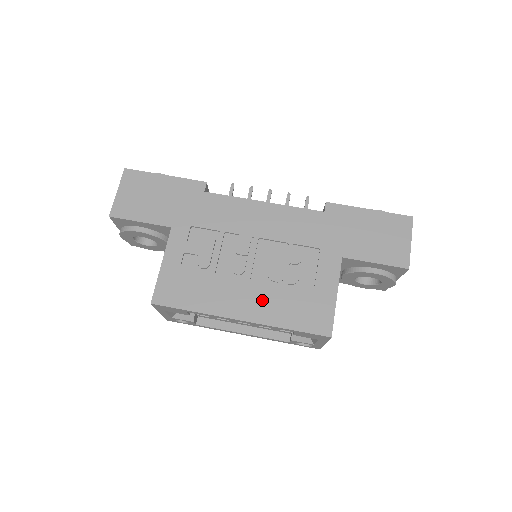
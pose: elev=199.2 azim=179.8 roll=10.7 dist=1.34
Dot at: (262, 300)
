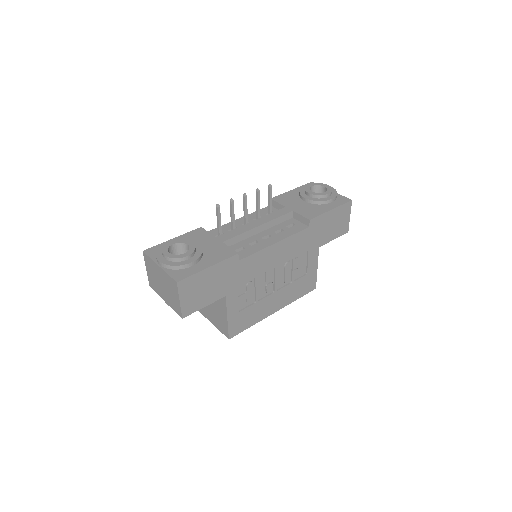
Dot at: (284, 296)
